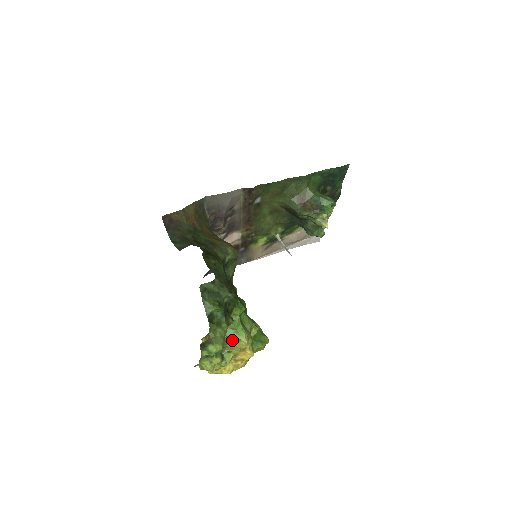
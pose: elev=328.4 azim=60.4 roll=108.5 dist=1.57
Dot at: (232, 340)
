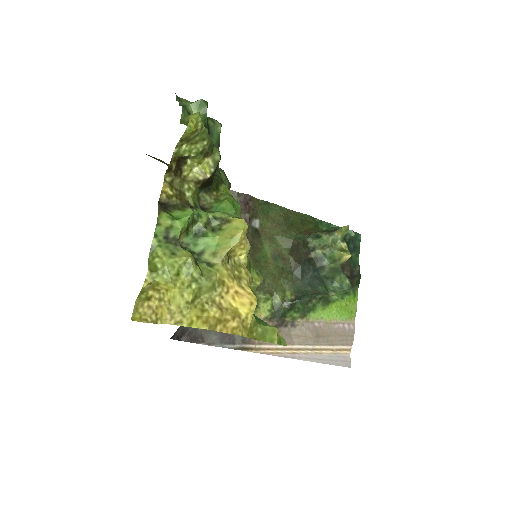
Dot at: (216, 229)
